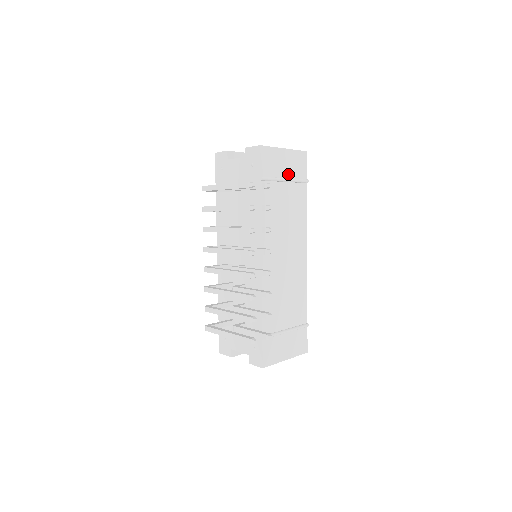
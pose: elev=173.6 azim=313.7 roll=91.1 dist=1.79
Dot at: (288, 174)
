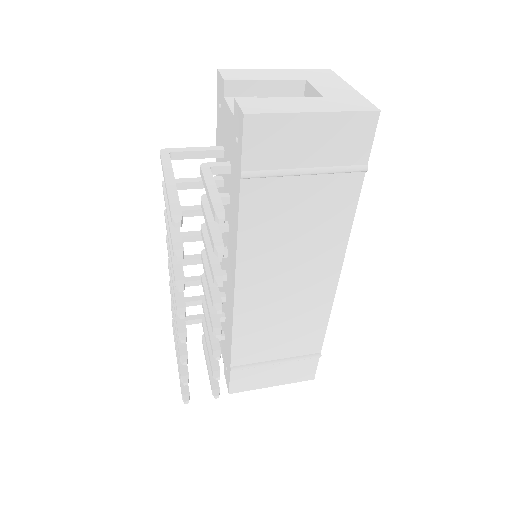
Dot at: (316, 160)
